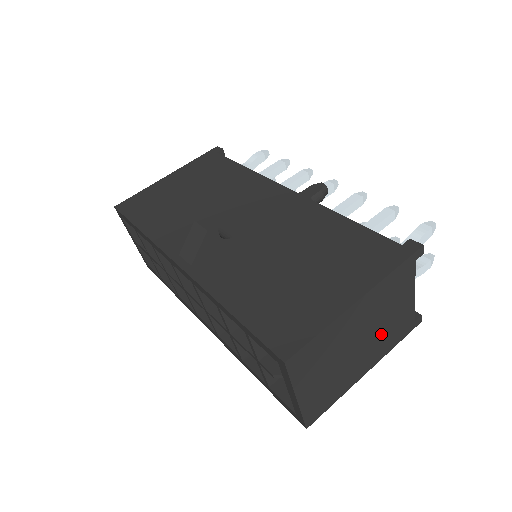
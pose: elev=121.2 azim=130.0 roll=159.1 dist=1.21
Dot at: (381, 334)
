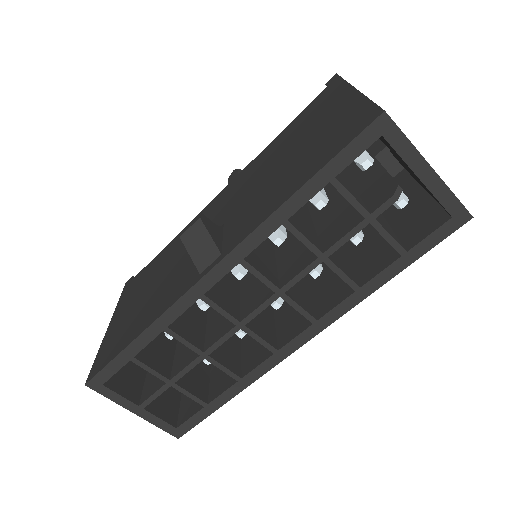
Dot at: occluded
